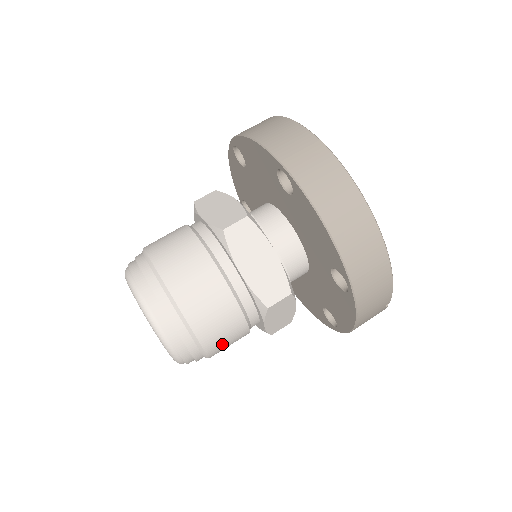
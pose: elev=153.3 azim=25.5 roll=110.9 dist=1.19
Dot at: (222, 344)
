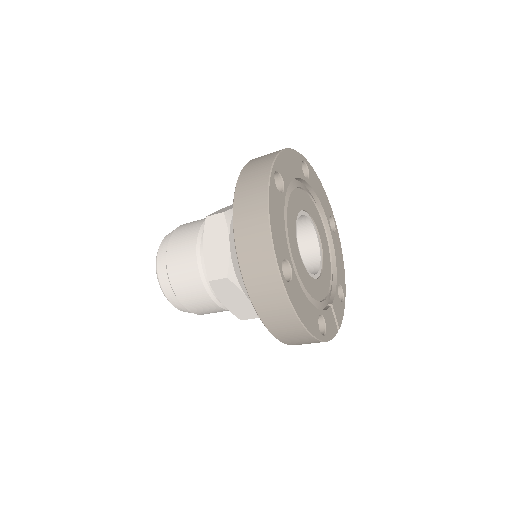
Dot at: occluded
